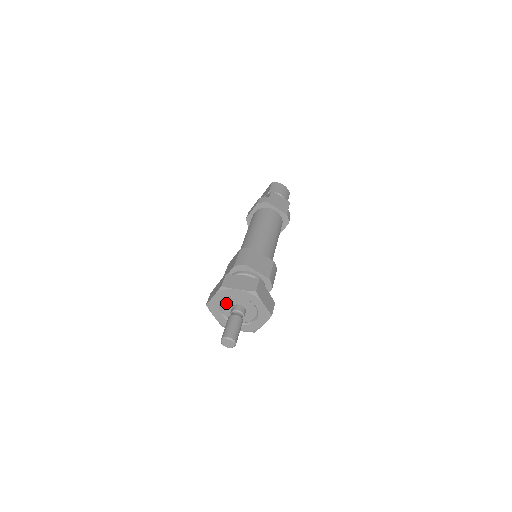
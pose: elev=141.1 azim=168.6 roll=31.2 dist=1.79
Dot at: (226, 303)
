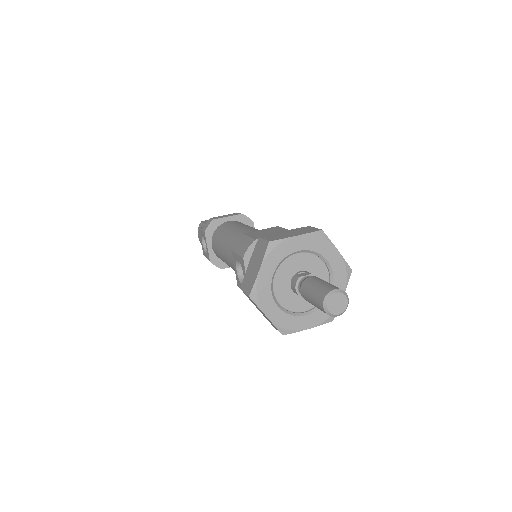
Dot at: (297, 260)
